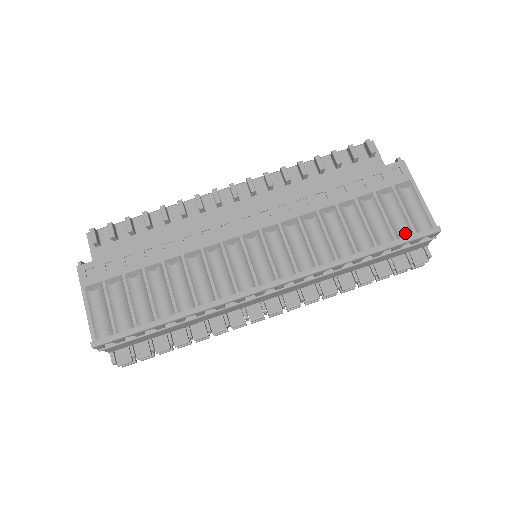
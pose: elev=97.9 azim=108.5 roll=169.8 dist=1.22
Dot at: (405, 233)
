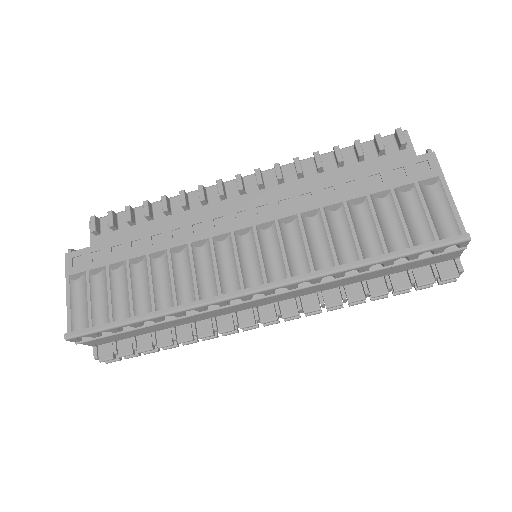
Dot at: (423, 239)
